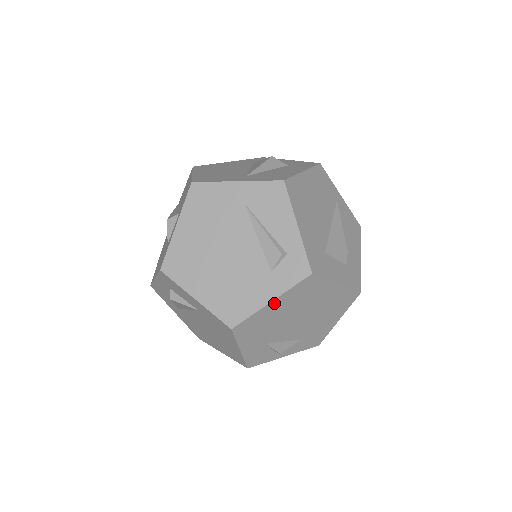
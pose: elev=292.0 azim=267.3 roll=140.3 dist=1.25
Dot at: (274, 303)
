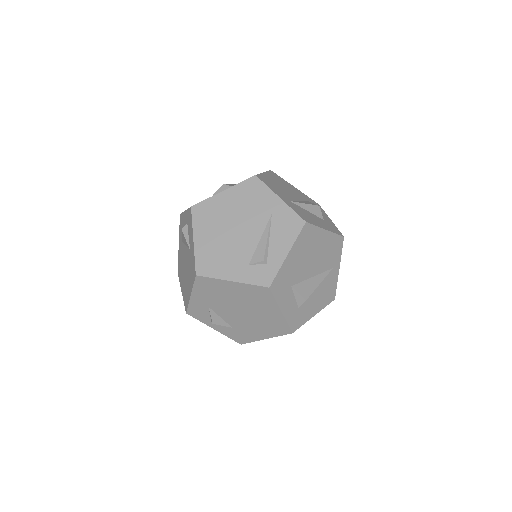
Dot at: (233, 284)
